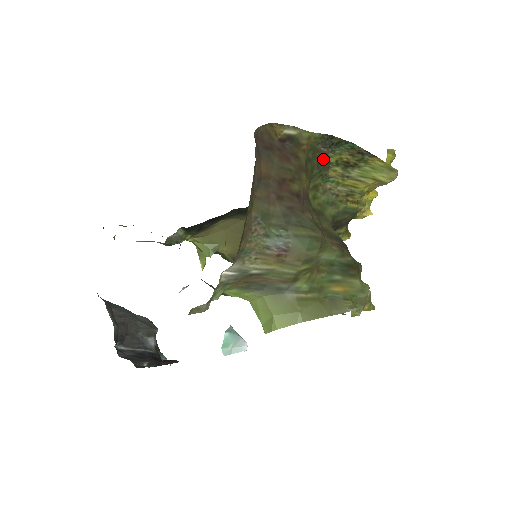
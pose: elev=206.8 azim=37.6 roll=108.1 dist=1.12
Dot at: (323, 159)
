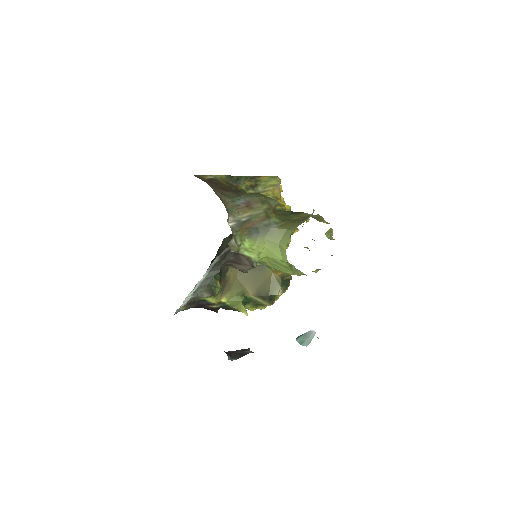
Dot at: (238, 188)
